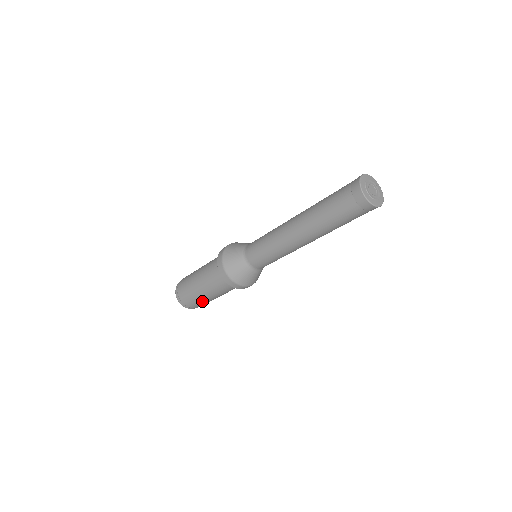
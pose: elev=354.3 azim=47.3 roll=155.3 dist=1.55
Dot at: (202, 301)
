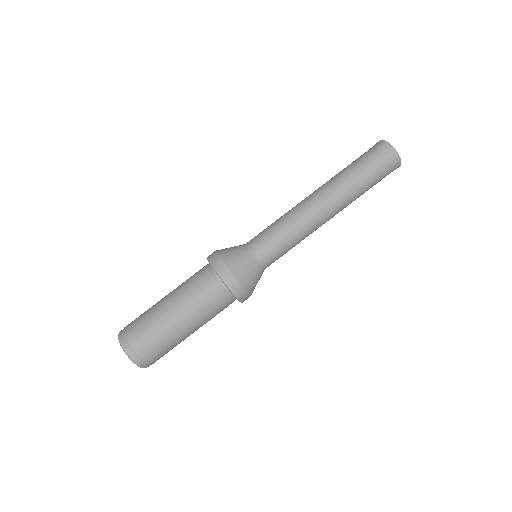
Dot at: (173, 344)
